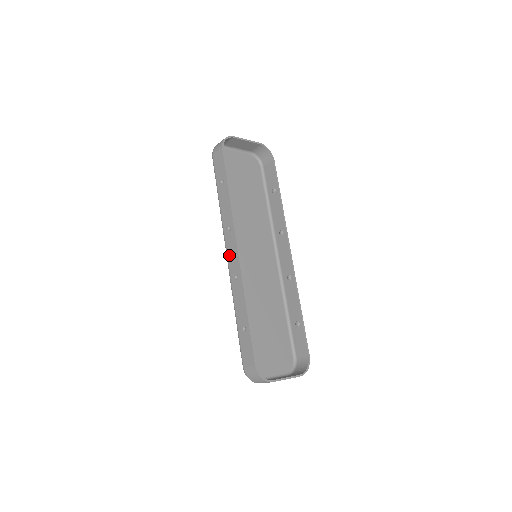
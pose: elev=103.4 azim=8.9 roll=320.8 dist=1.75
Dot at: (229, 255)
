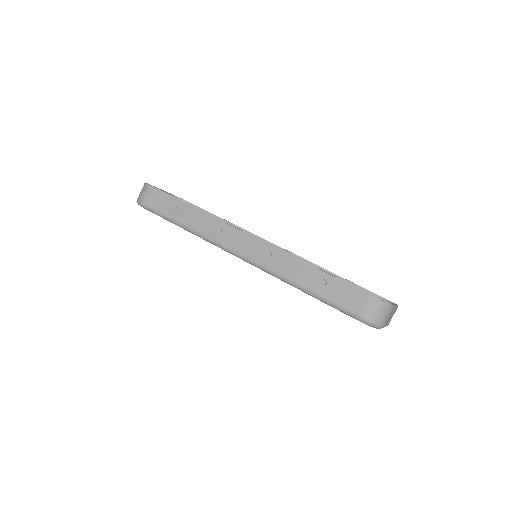
Dot at: (241, 249)
